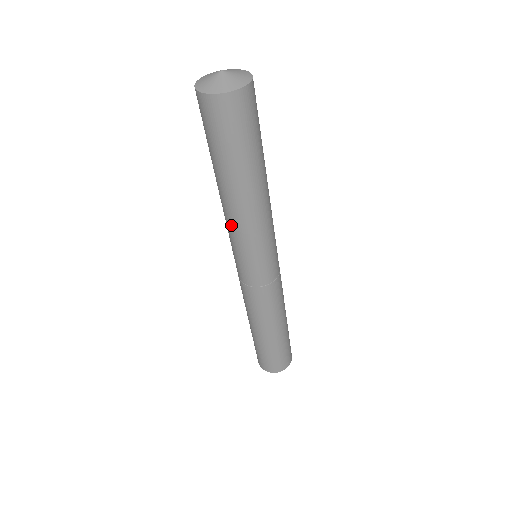
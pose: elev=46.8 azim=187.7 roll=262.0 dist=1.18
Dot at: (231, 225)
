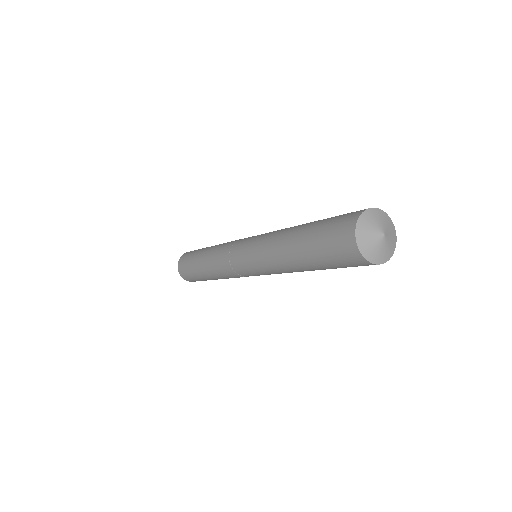
Dot at: (269, 262)
